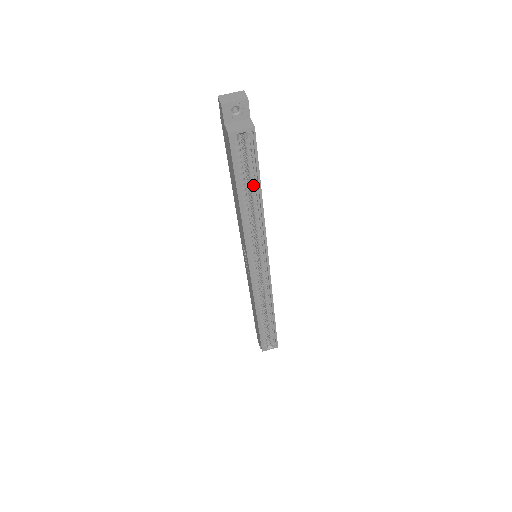
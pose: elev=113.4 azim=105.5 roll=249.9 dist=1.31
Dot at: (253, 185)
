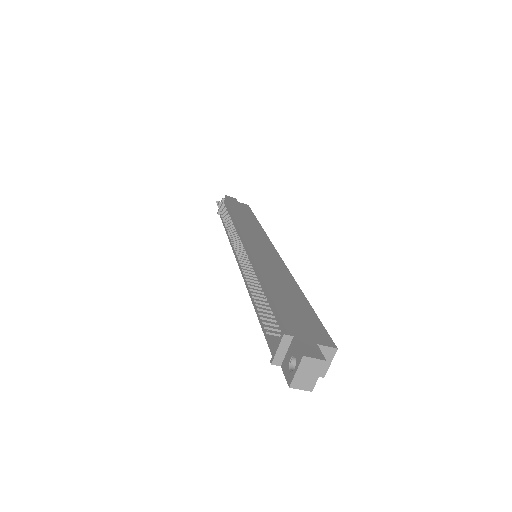
Dot at: occluded
